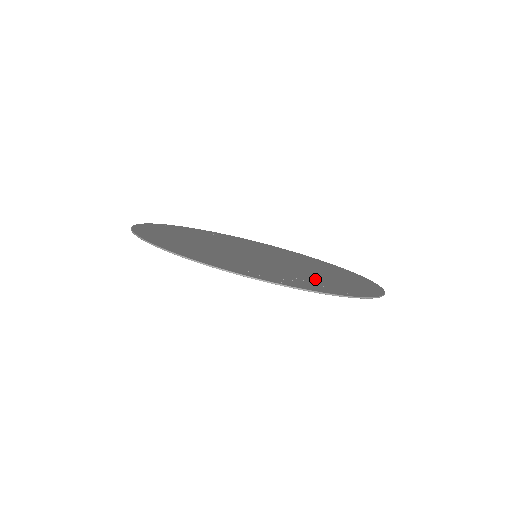
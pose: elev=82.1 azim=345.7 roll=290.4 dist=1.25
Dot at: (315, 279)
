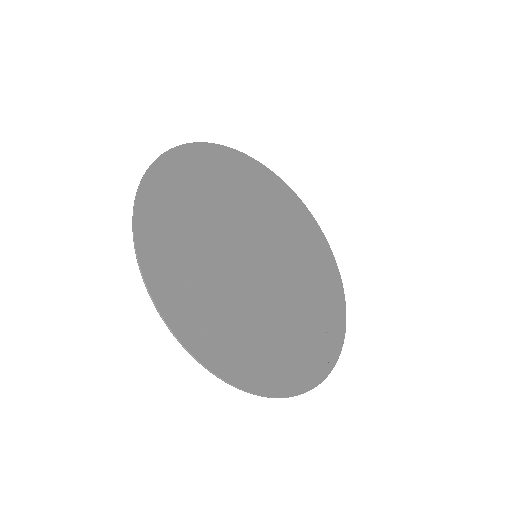
Dot at: (242, 332)
